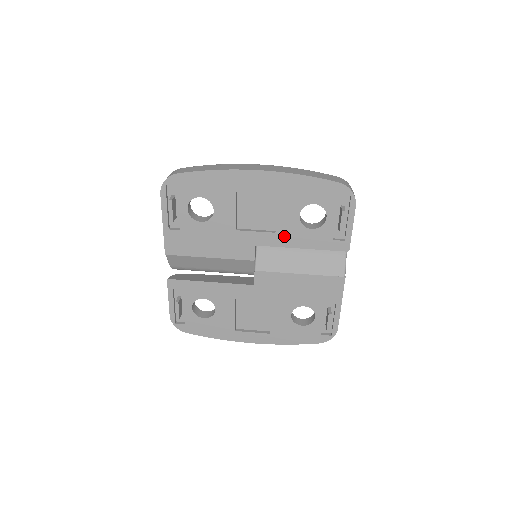
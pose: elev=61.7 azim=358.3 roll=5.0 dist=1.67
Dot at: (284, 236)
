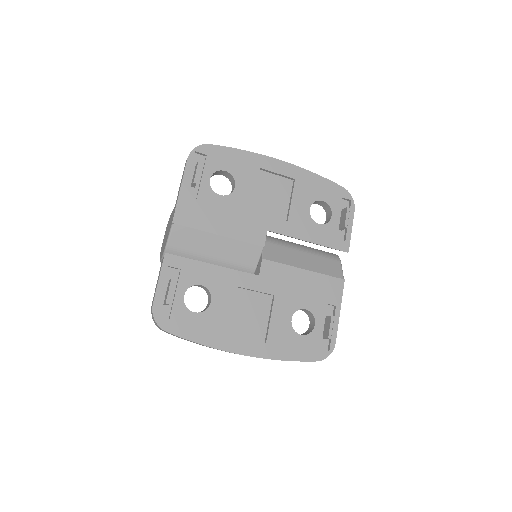
Dot at: (295, 226)
